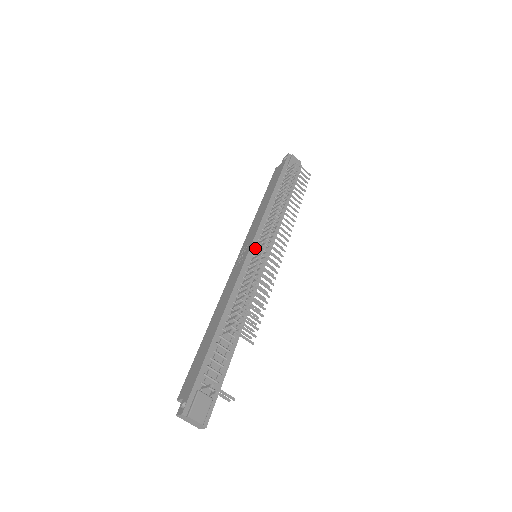
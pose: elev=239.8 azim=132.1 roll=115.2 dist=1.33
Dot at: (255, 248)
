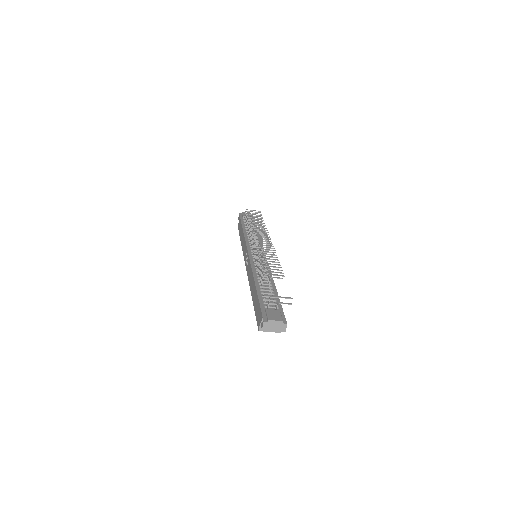
Dot at: (251, 250)
